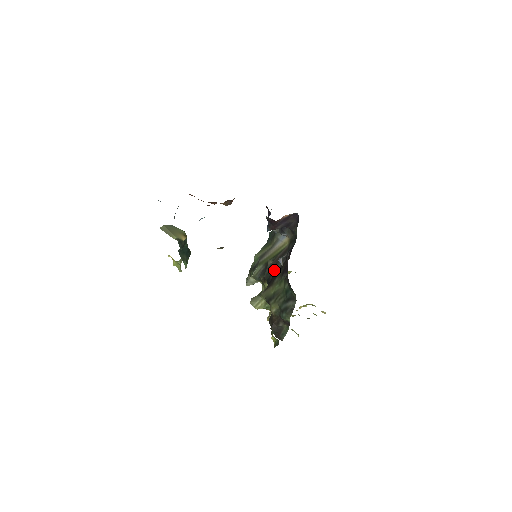
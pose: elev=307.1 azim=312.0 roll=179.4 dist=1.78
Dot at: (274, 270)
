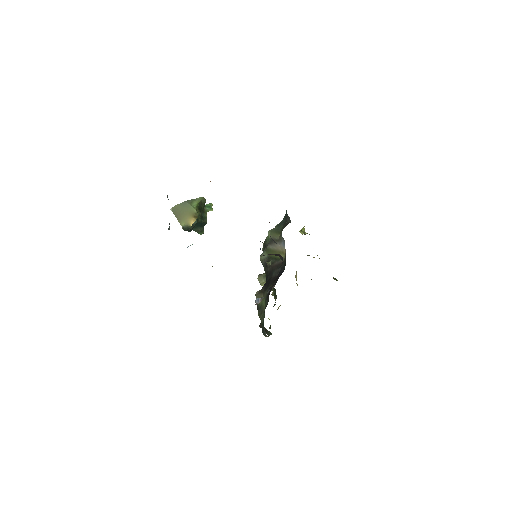
Dot at: (271, 274)
